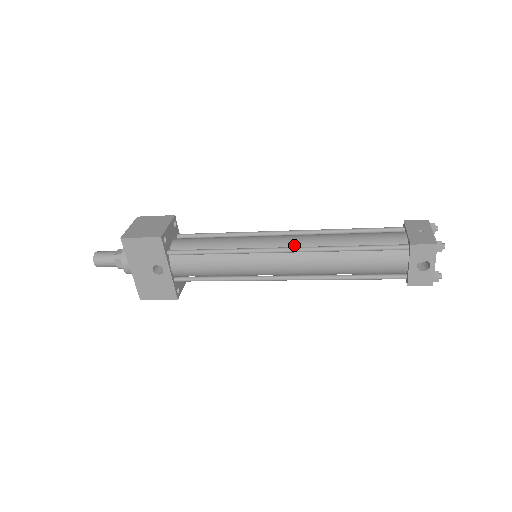
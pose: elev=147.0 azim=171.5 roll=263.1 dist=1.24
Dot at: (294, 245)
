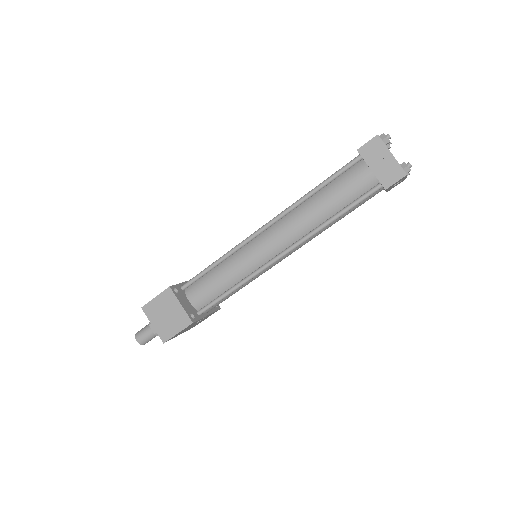
Dot at: (288, 243)
